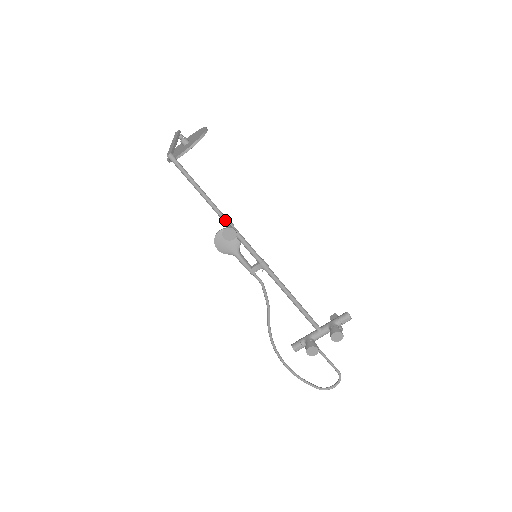
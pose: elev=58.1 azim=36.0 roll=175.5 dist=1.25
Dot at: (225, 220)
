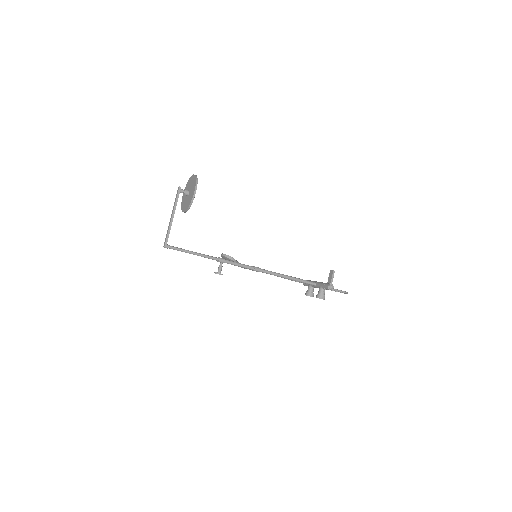
Dot at: (217, 261)
